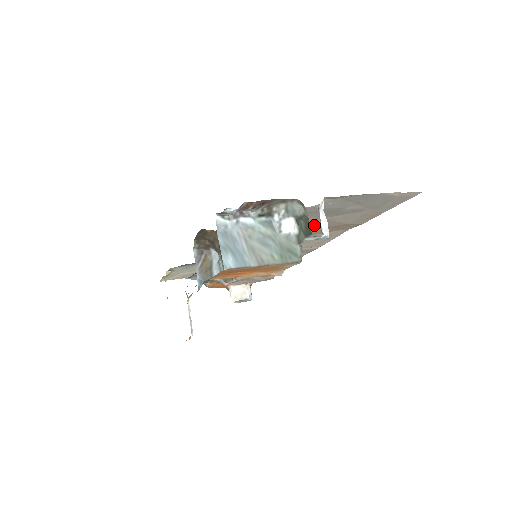
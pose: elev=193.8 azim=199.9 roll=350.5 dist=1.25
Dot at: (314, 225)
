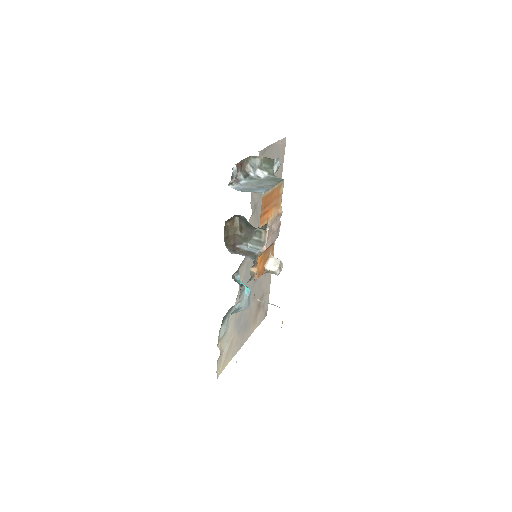
Dot at: occluded
